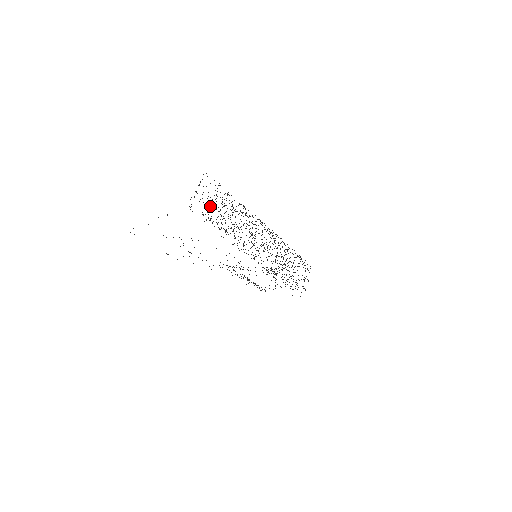
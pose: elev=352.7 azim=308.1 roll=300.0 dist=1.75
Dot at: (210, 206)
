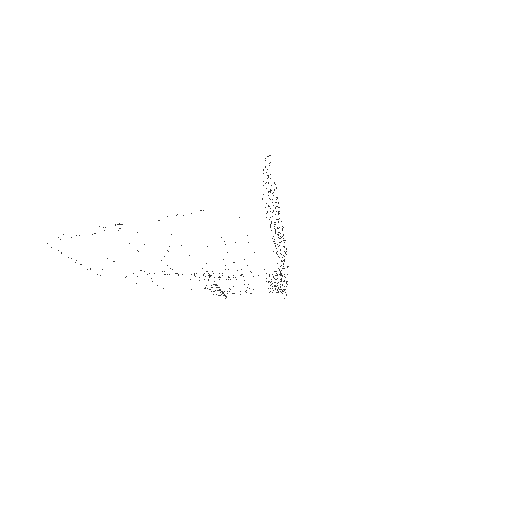
Dot at: occluded
